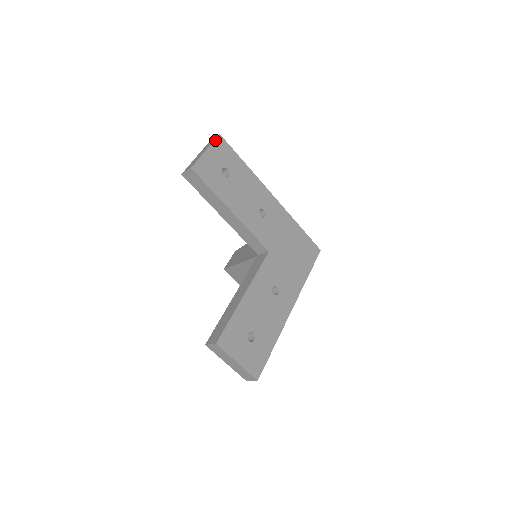
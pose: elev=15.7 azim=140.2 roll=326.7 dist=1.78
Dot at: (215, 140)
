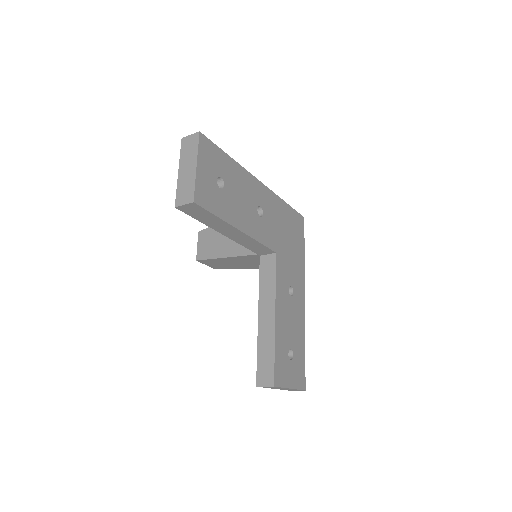
Dot at: (199, 144)
